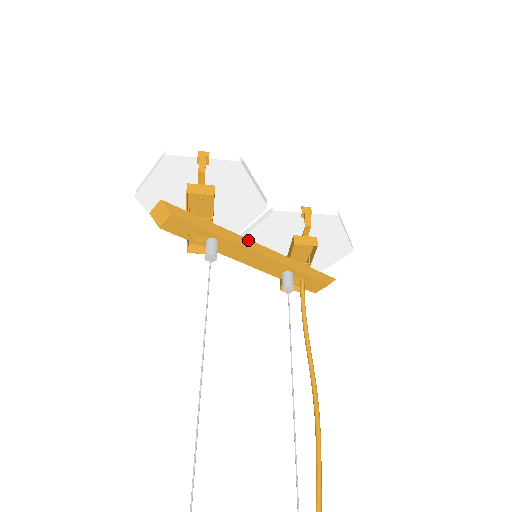
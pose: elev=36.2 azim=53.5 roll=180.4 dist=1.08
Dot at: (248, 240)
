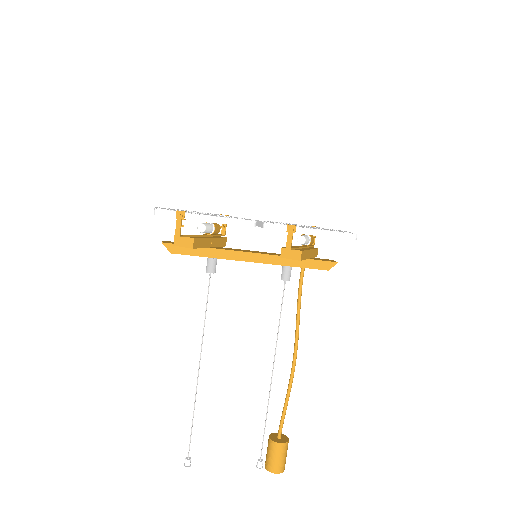
Dot at: (242, 252)
